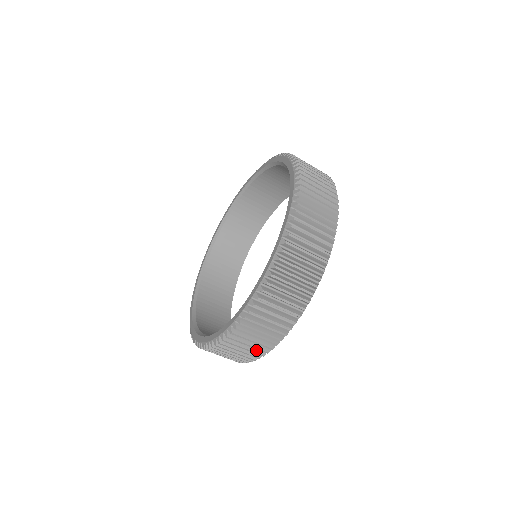
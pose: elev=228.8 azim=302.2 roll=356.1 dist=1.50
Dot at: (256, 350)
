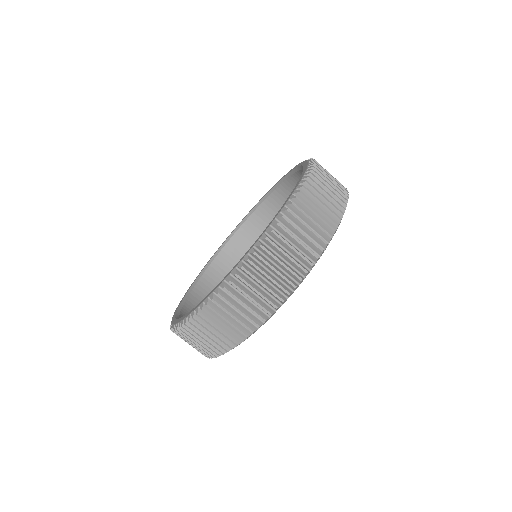
Dot at: occluded
